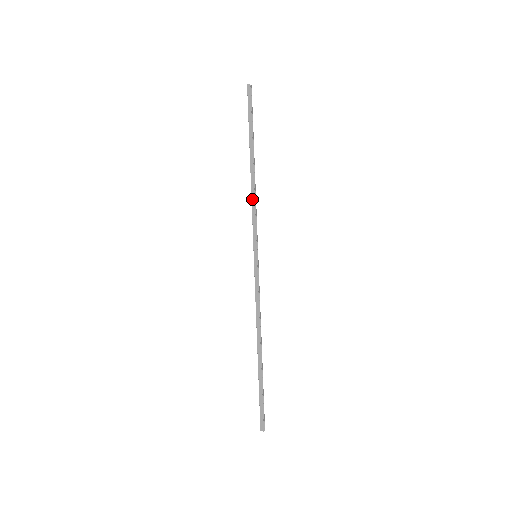
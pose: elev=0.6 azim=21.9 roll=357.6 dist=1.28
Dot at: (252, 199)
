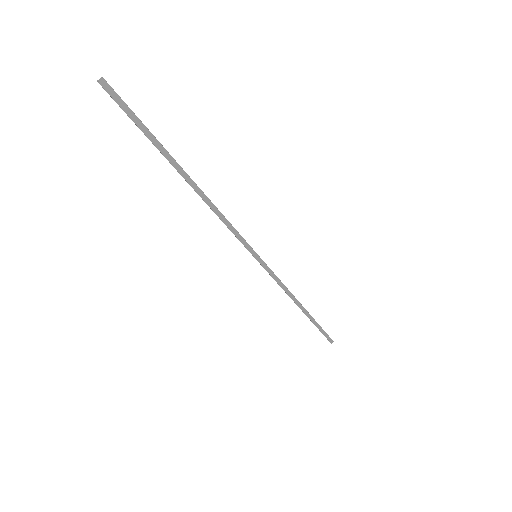
Dot at: (218, 215)
